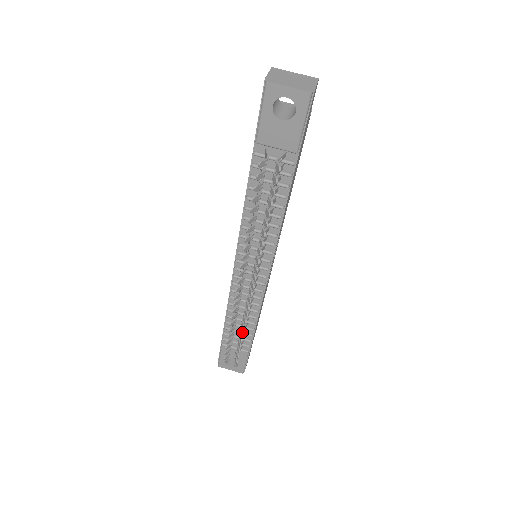
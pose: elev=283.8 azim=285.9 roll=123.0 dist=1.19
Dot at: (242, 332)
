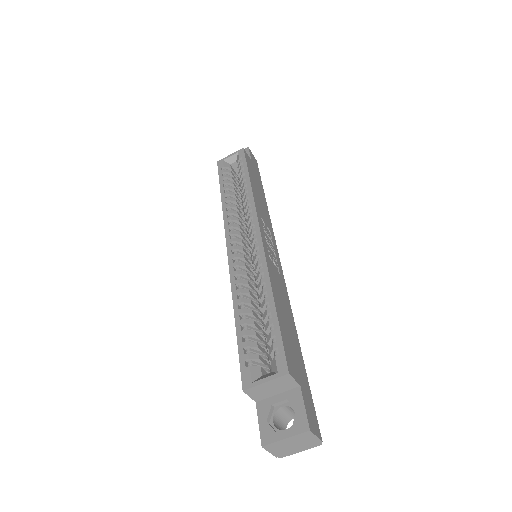
Dot at: occluded
